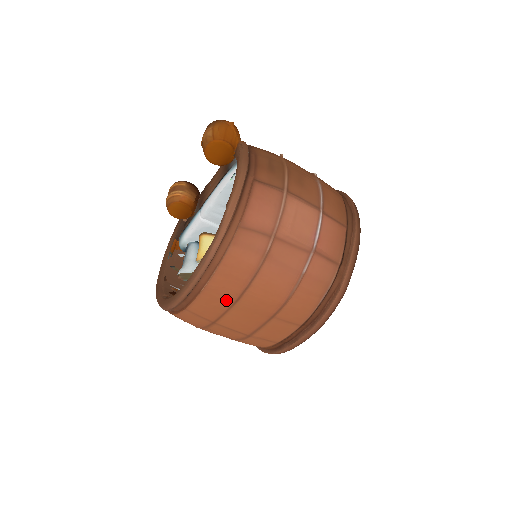
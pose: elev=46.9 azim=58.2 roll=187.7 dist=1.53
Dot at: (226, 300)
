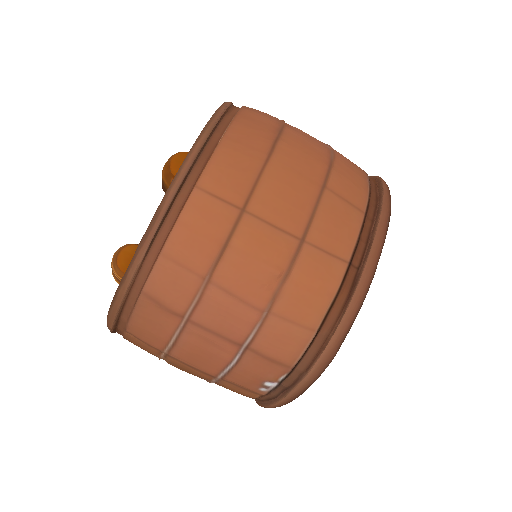
Dot at: (255, 154)
